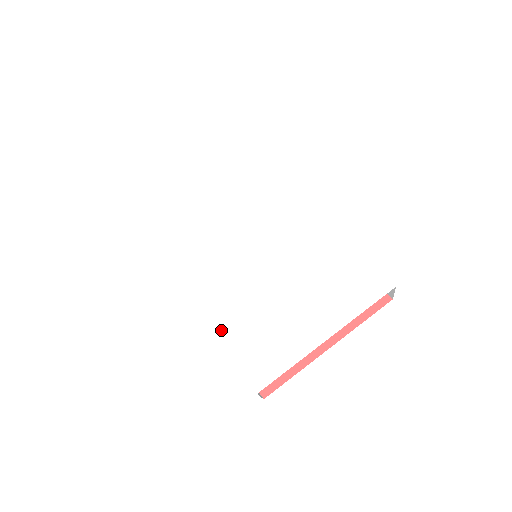
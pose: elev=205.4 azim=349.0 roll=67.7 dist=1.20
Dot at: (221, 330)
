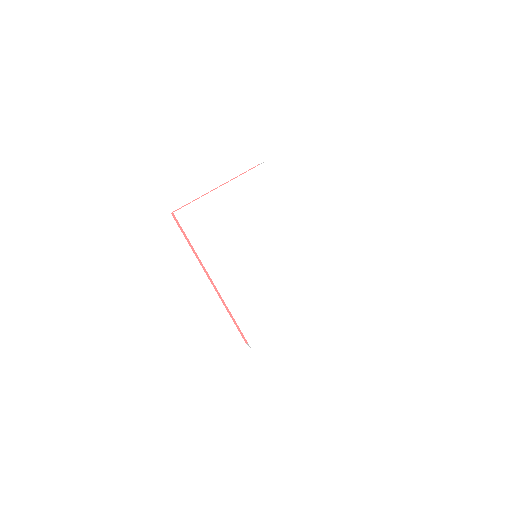
Dot at: (234, 310)
